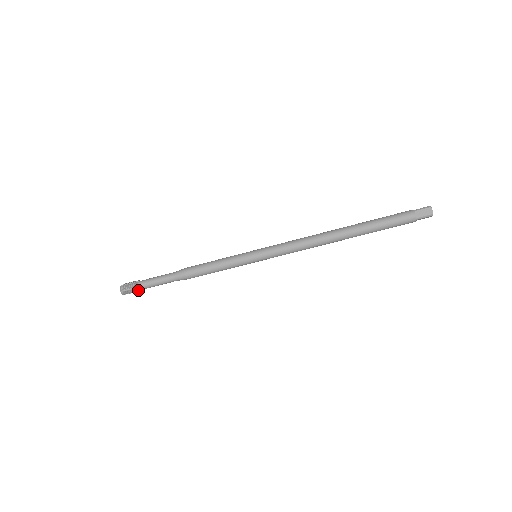
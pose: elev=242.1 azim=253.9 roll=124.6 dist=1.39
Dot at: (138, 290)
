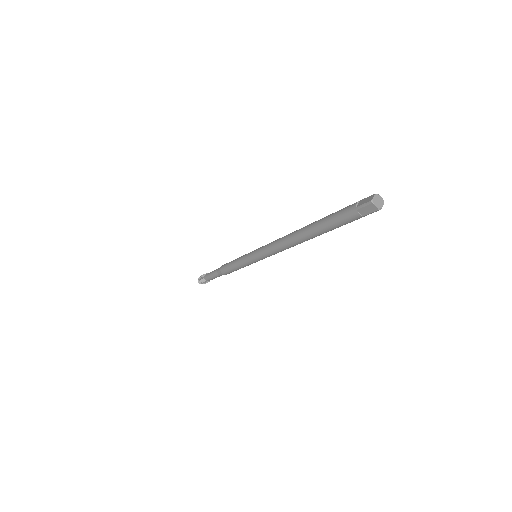
Dot at: (208, 281)
